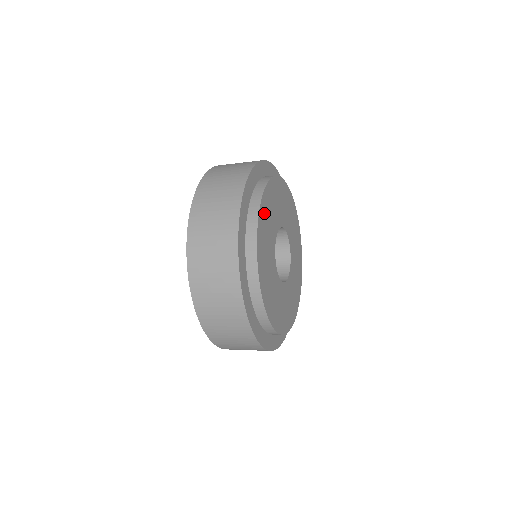
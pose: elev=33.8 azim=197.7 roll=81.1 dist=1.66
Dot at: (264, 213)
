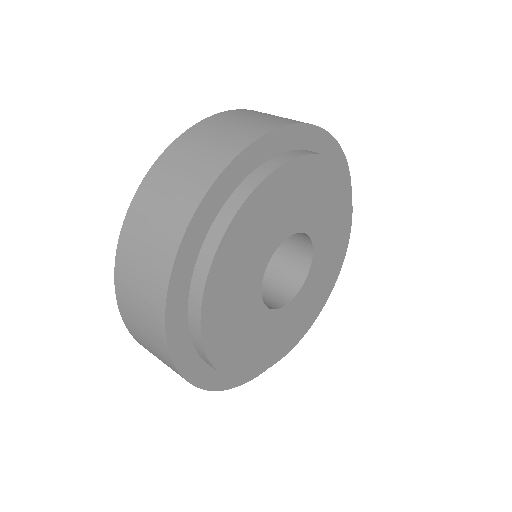
Dot at: (222, 276)
